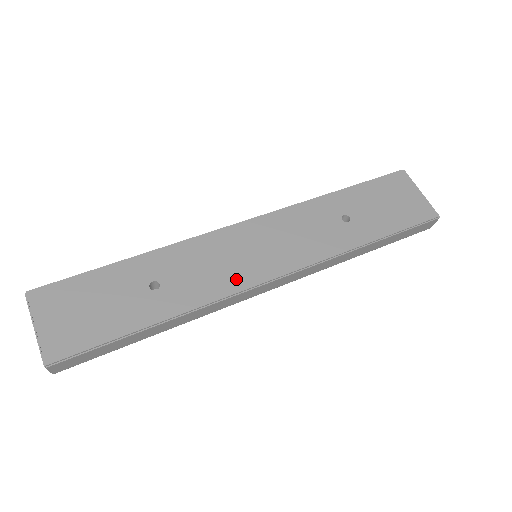
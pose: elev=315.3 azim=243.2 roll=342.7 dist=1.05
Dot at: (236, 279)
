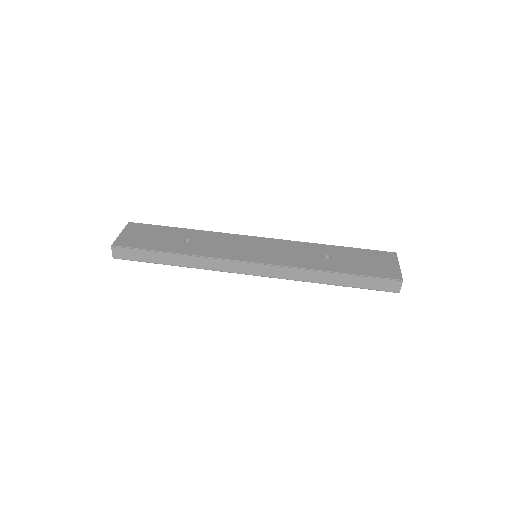
Dot at: (232, 254)
